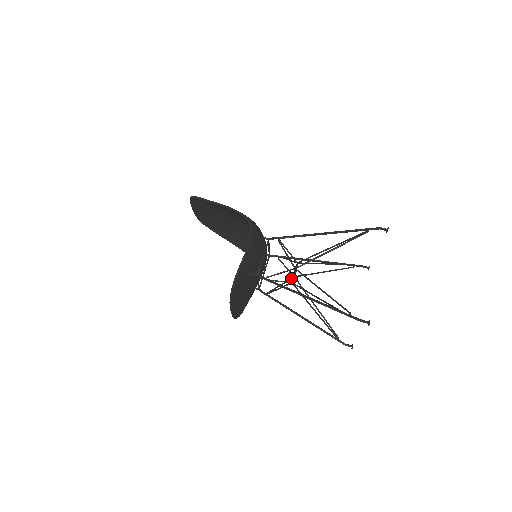
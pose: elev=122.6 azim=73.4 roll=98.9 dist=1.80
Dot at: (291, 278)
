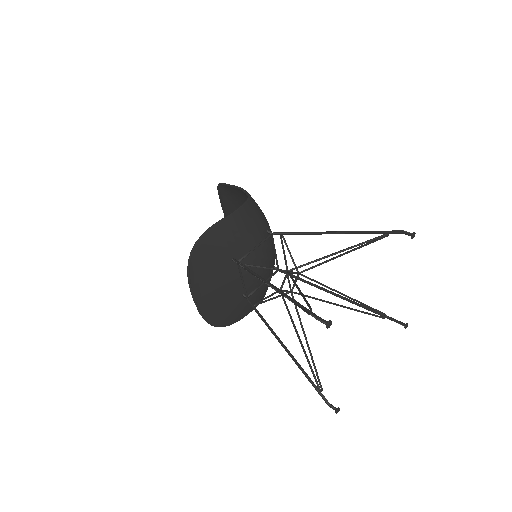
Dot at: (287, 292)
